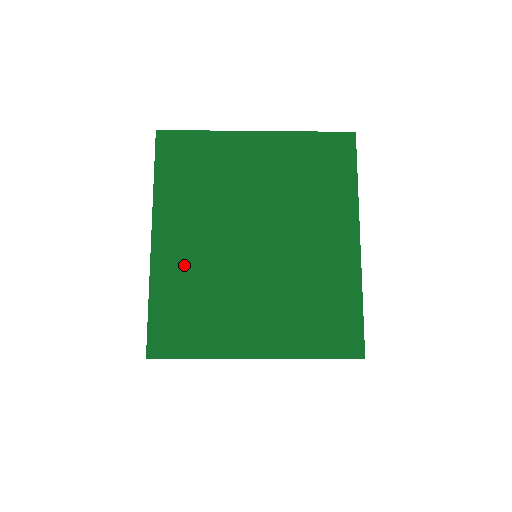
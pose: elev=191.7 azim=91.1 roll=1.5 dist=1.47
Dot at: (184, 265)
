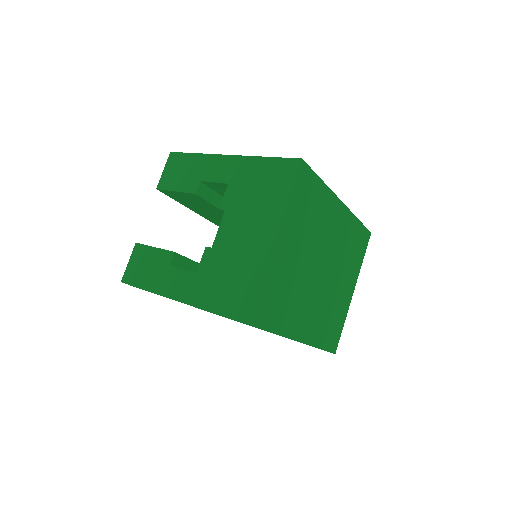
Dot at: occluded
